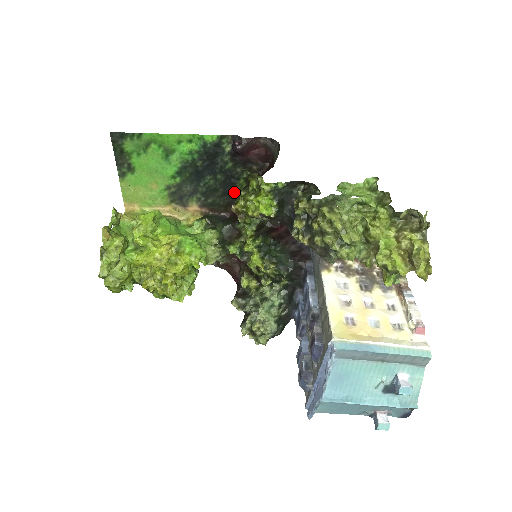
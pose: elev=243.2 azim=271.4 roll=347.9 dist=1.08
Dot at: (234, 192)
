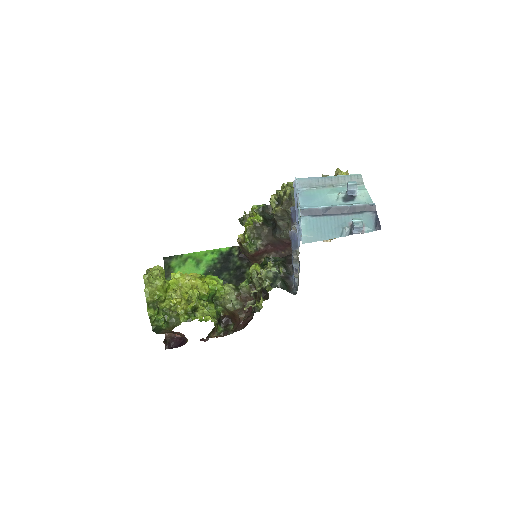
Dot at: (243, 280)
